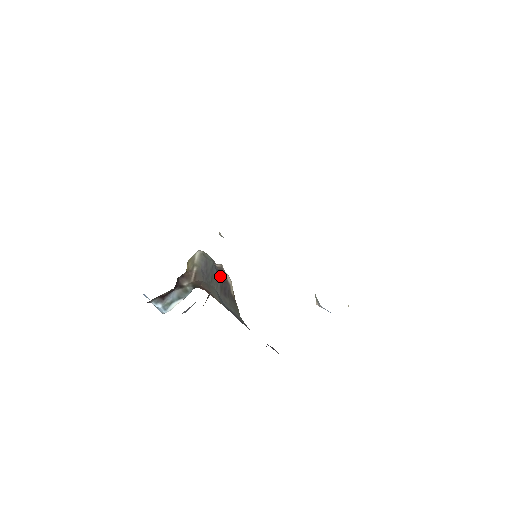
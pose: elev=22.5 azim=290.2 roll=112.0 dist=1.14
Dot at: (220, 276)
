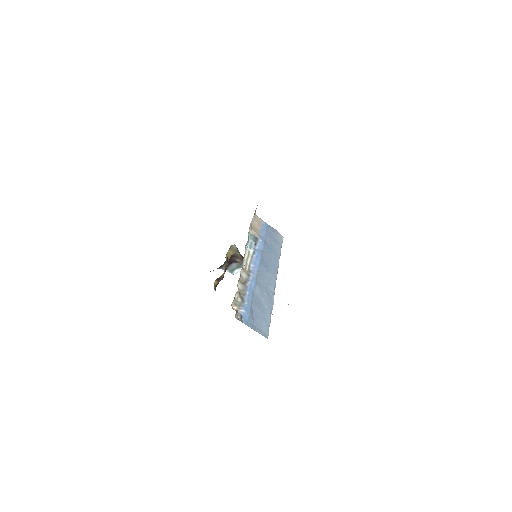
Dot at: occluded
